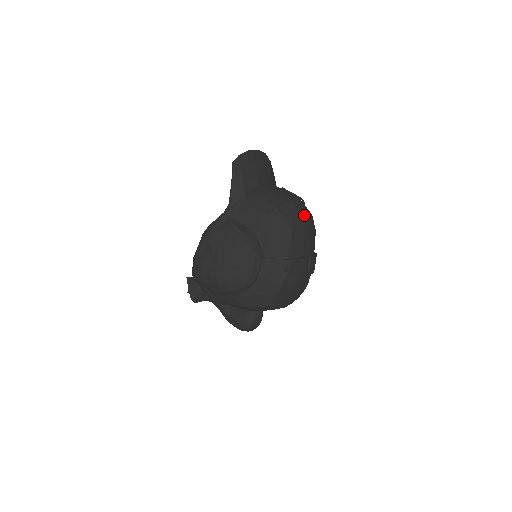
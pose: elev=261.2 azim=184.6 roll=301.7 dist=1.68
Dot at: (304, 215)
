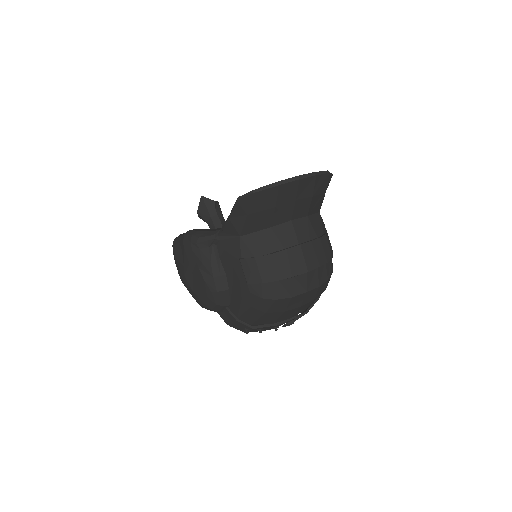
Dot at: (300, 296)
